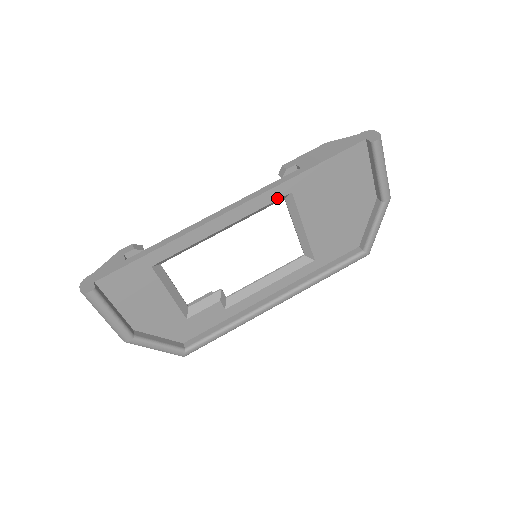
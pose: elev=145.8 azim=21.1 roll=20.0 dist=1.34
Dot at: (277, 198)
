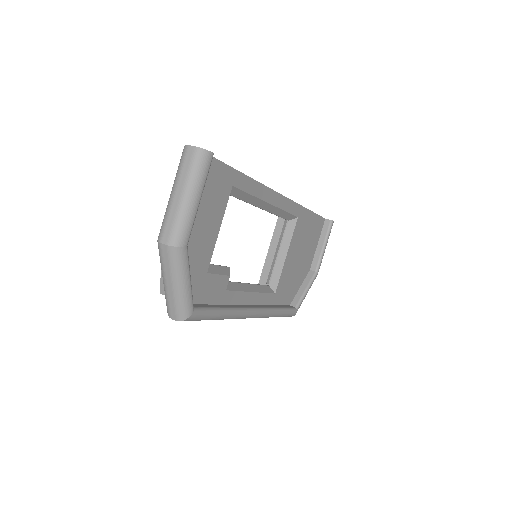
Dot at: (293, 213)
